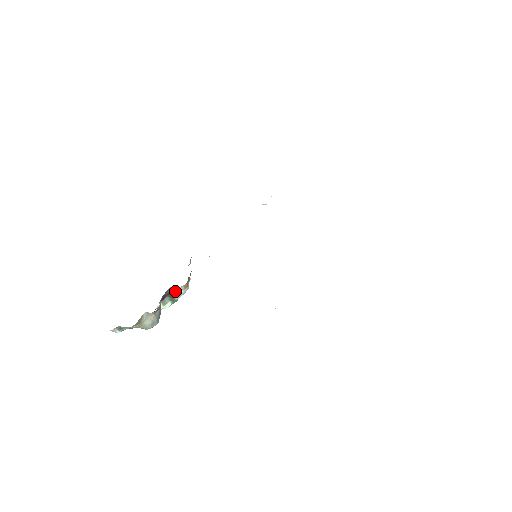
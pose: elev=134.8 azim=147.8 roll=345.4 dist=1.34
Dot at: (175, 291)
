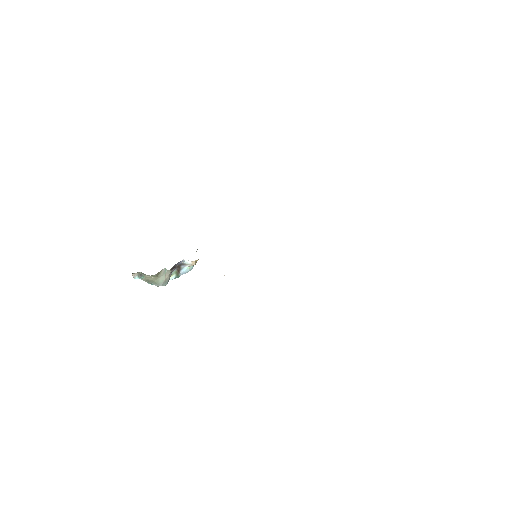
Dot at: (184, 266)
